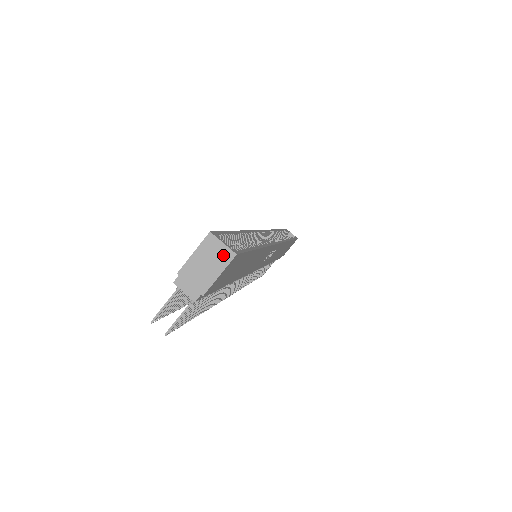
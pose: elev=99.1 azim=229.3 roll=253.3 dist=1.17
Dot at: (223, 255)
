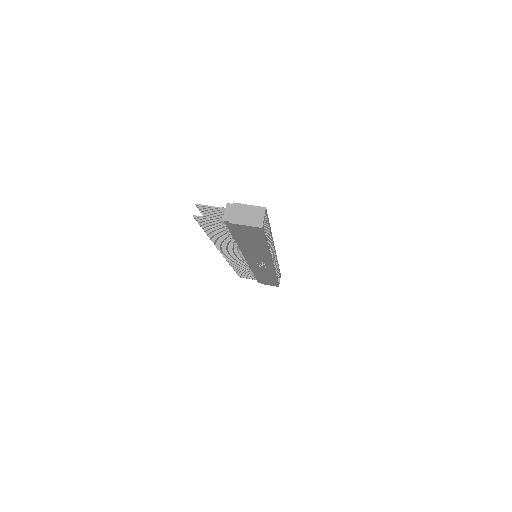
Dot at: (258, 221)
